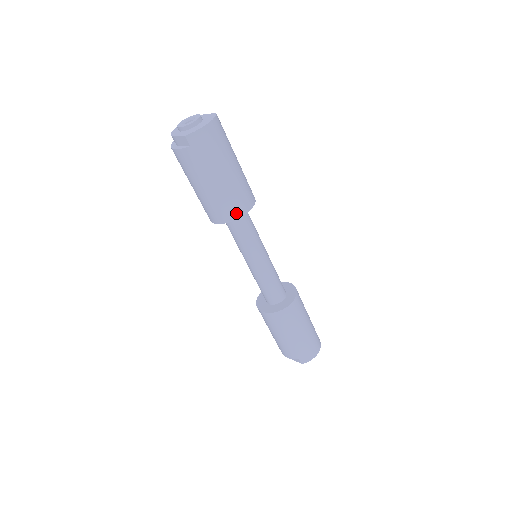
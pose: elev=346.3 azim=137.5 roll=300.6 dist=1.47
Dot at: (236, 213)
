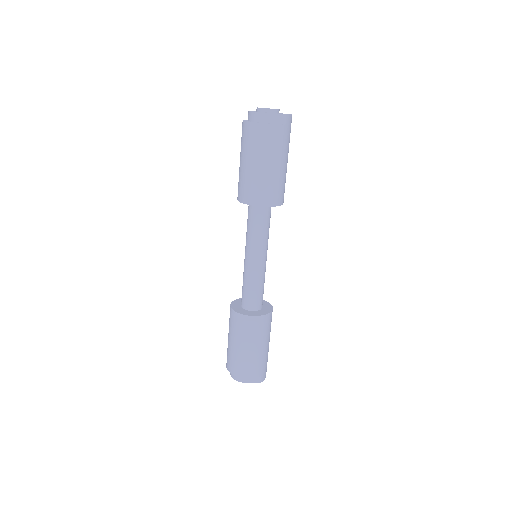
Dot at: (283, 199)
